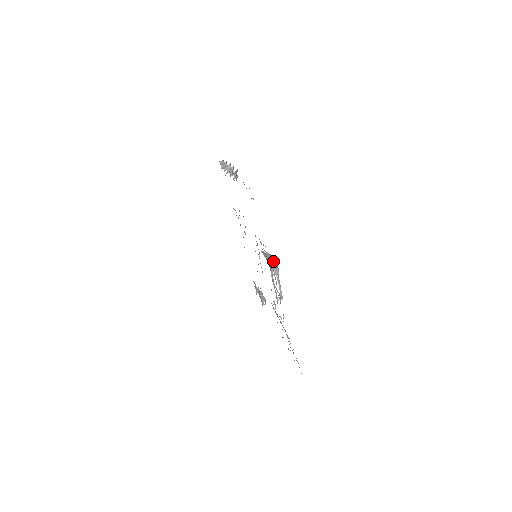
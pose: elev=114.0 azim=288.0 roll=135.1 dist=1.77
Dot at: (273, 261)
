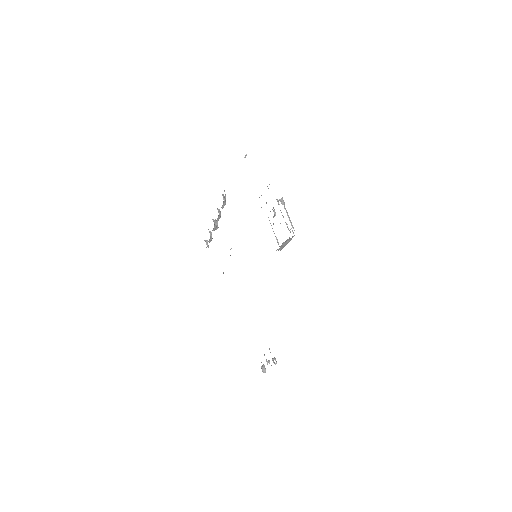
Dot at: (275, 213)
